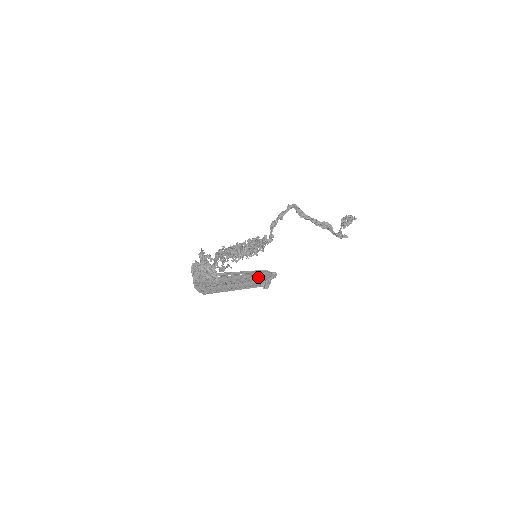
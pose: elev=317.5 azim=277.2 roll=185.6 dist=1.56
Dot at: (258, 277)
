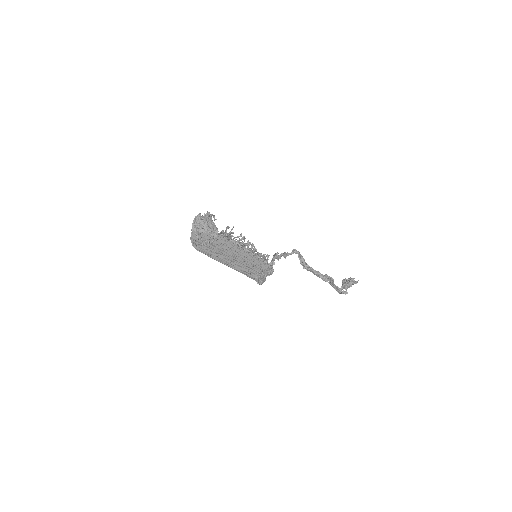
Dot at: (255, 262)
